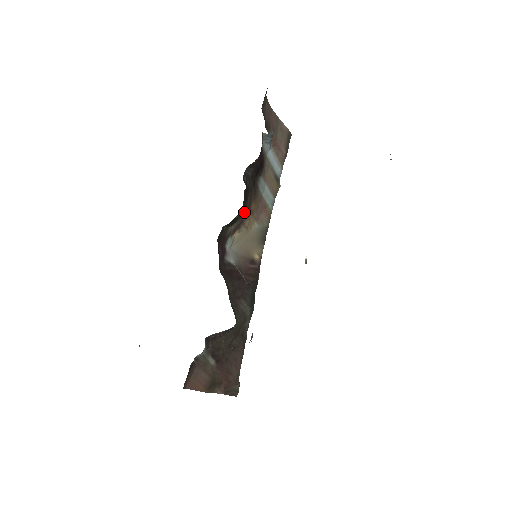
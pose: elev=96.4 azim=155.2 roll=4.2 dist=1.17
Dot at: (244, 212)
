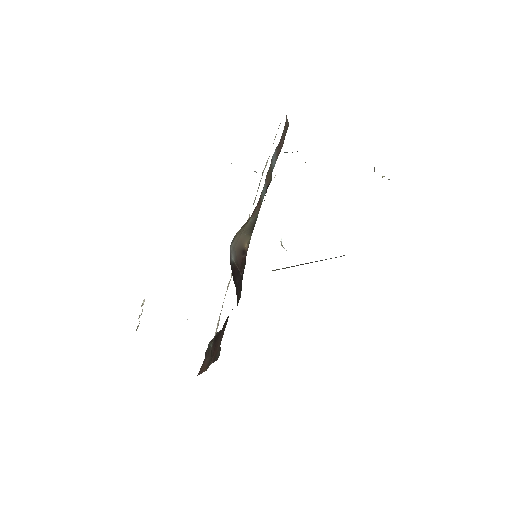
Dot at: occluded
